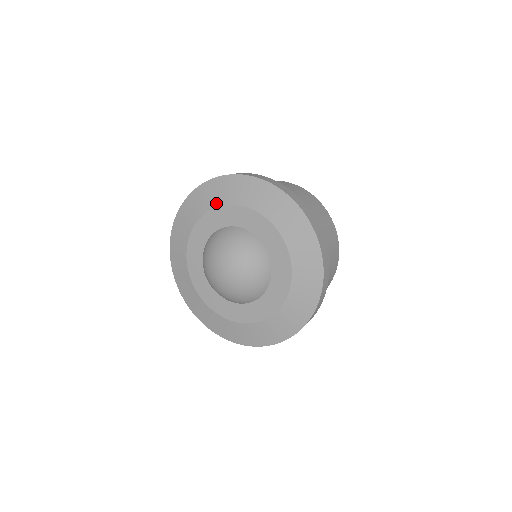
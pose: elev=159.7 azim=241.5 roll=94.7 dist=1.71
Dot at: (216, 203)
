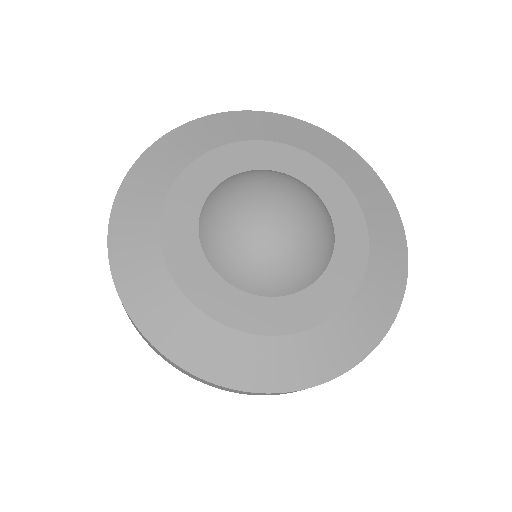
Dot at: (205, 147)
